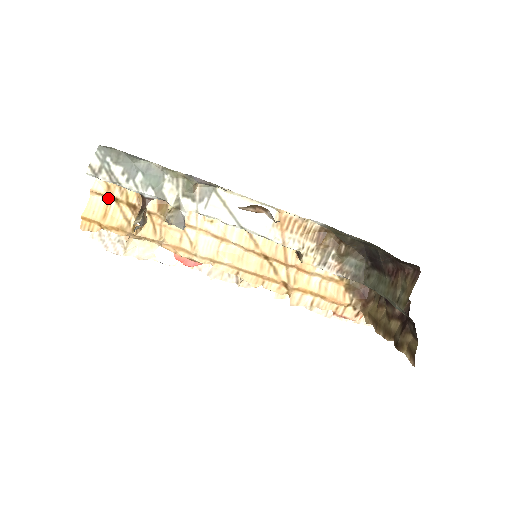
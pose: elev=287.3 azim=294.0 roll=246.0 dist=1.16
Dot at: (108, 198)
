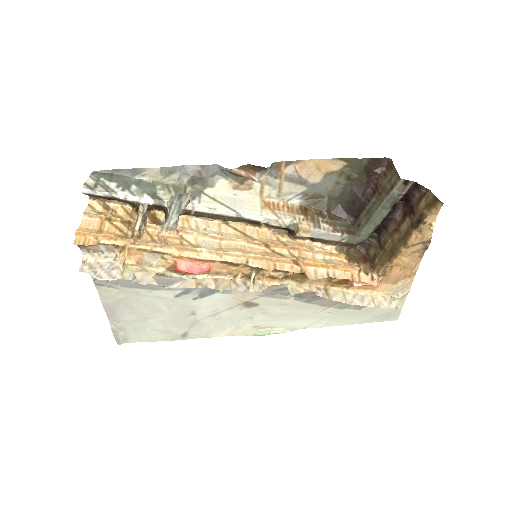
Dot at: (101, 220)
